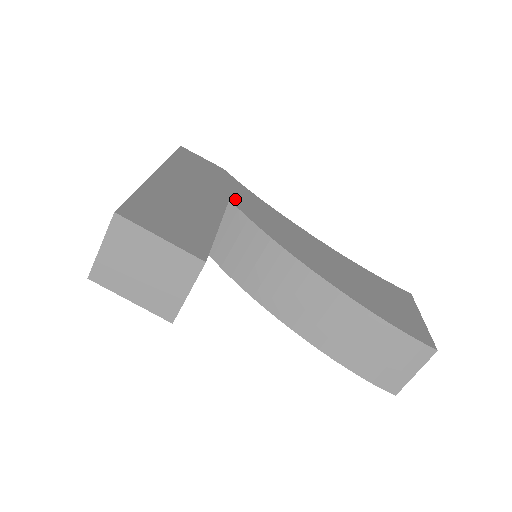
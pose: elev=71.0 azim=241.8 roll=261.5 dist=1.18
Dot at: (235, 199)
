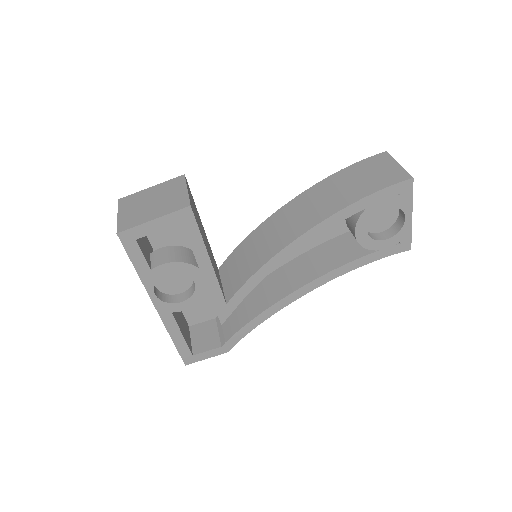
Dot at: occluded
